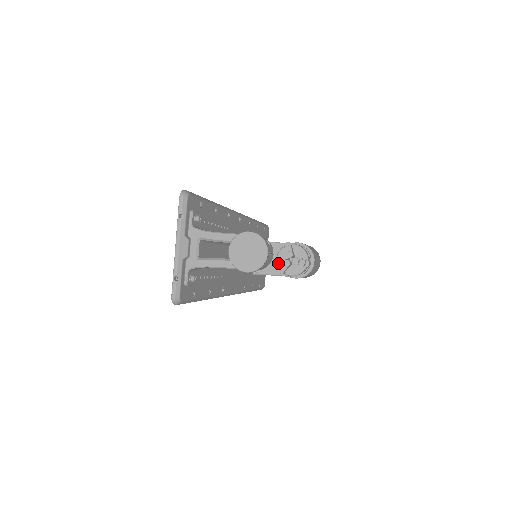
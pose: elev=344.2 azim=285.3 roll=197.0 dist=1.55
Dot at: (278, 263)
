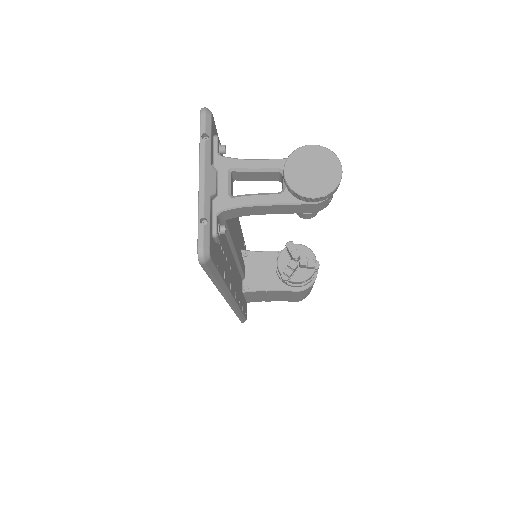
Dot at: (280, 268)
